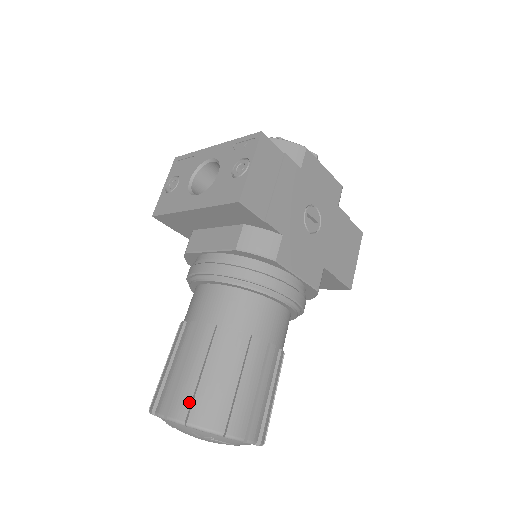
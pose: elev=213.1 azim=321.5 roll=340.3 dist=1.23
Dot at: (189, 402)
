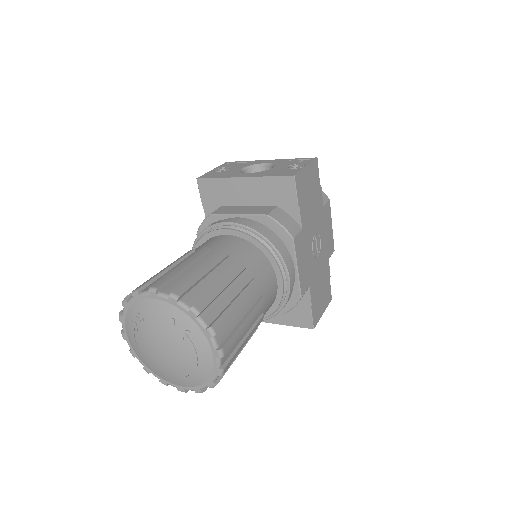
Dot at: (189, 286)
